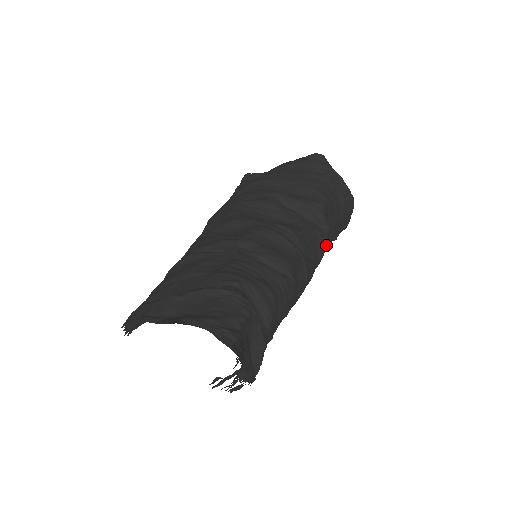
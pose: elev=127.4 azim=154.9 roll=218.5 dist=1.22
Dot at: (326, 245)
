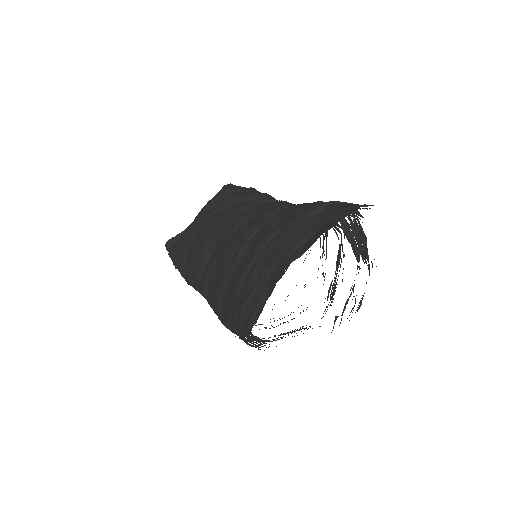
Dot at: occluded
